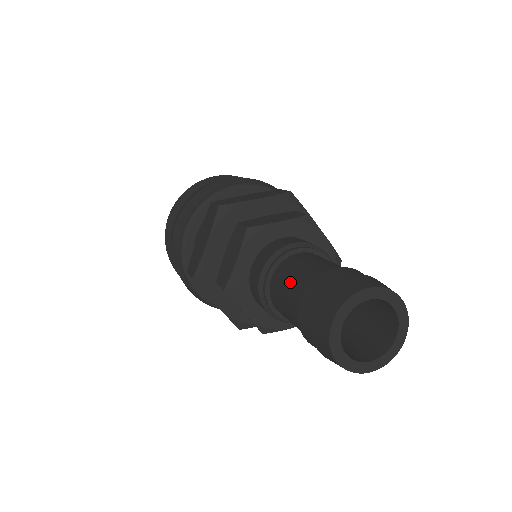
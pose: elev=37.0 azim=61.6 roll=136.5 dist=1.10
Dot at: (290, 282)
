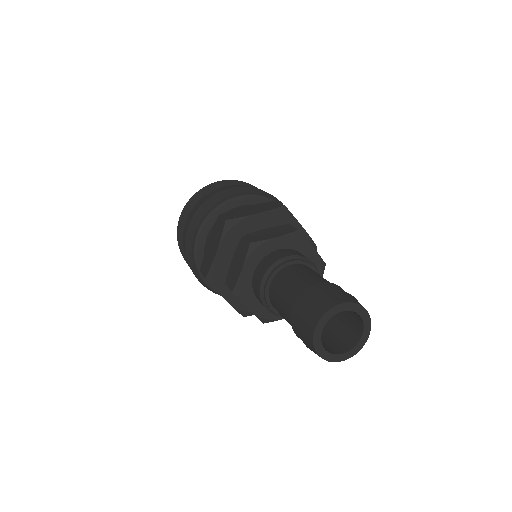
Dot at: (285, 291)
